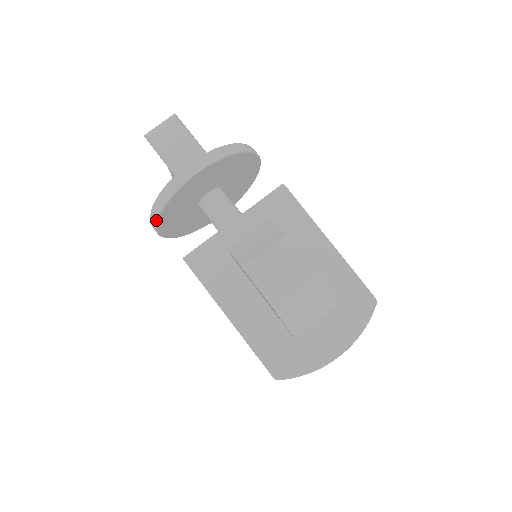
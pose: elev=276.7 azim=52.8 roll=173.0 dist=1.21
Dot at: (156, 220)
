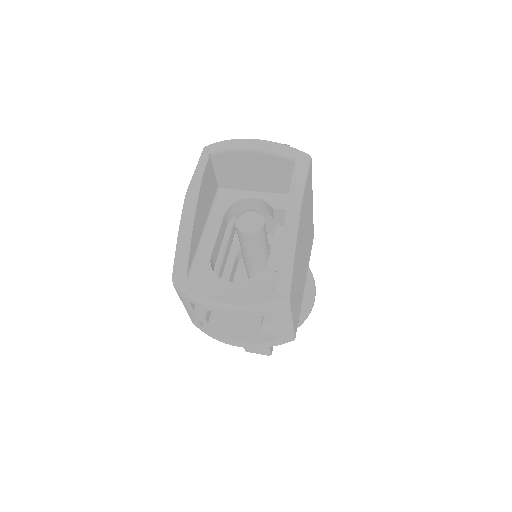
Dot at: occluded
